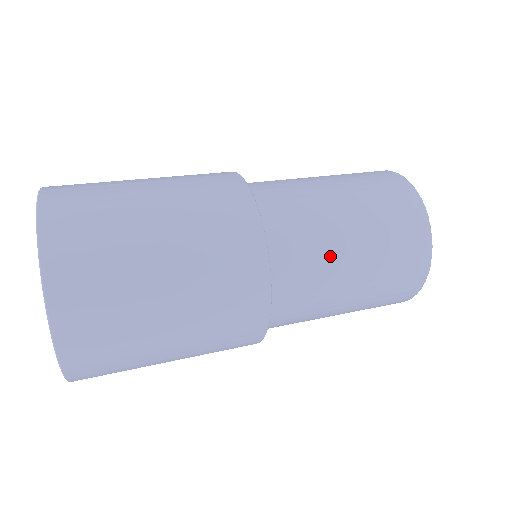
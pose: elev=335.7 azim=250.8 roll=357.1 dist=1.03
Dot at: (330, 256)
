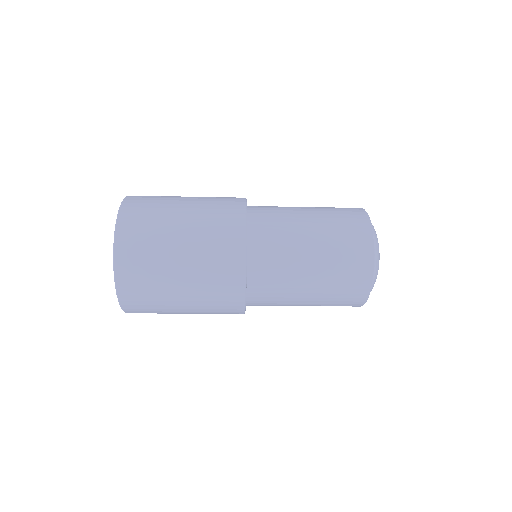
Dot at: occluded
